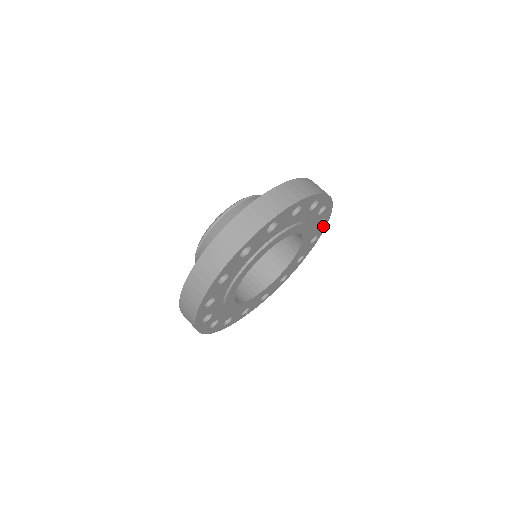
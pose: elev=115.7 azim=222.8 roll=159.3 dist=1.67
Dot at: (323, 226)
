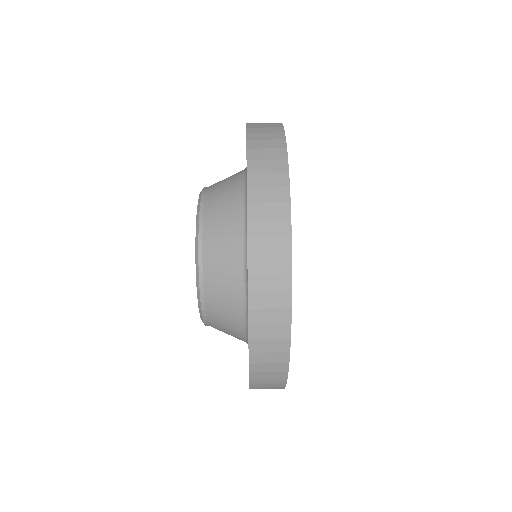
Dot at: occluded
